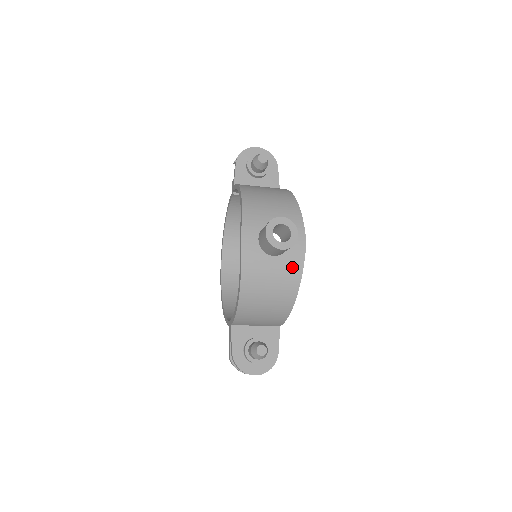
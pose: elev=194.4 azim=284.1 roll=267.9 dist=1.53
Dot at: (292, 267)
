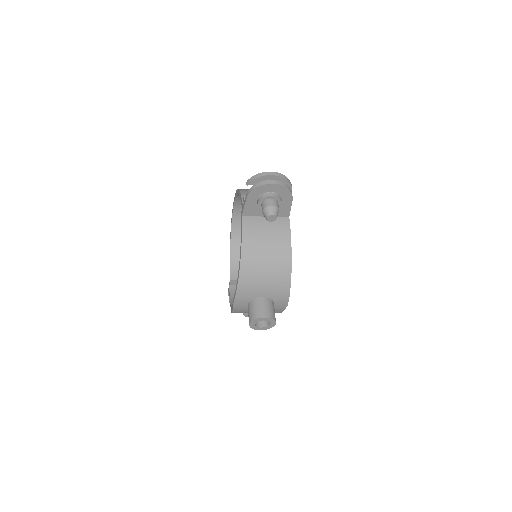
Dot at: occluded
